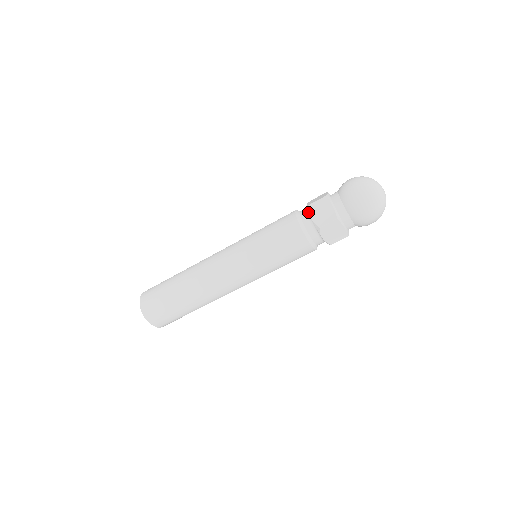
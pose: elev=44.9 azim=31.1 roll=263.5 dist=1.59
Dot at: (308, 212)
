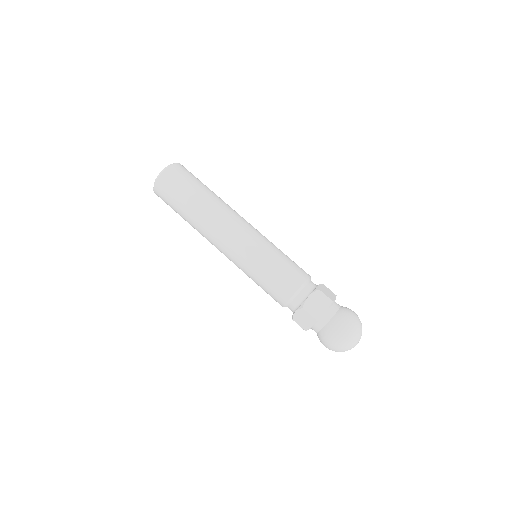
Dot at: (299, 306)
